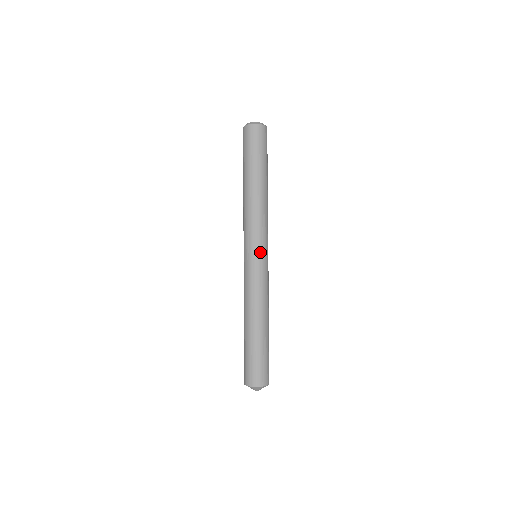
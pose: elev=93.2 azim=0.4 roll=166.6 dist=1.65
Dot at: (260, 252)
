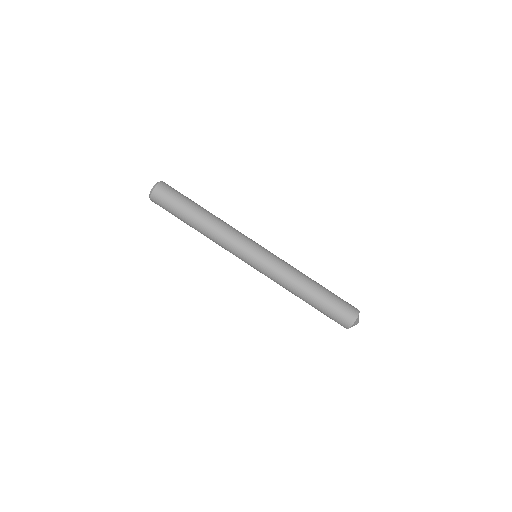
Dot at: (252, 256)
